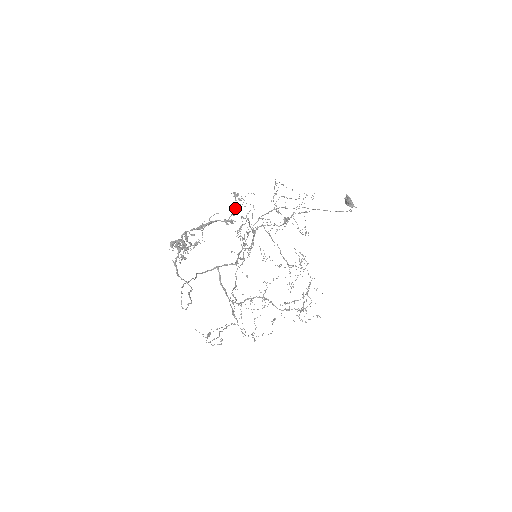
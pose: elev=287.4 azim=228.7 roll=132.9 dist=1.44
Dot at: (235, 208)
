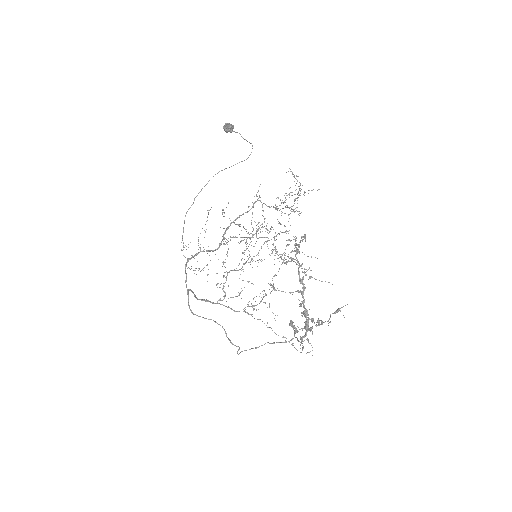
Dot at: (298, 247)
